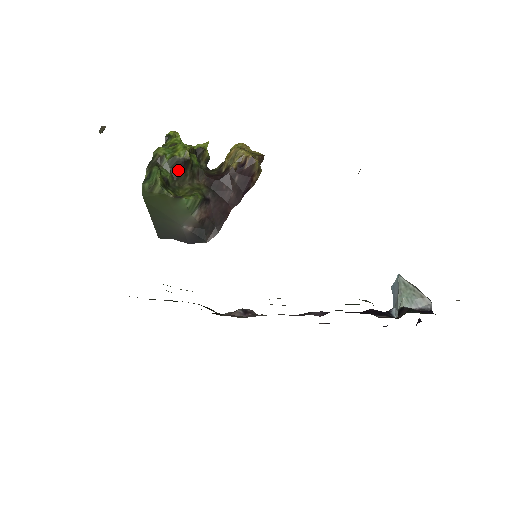
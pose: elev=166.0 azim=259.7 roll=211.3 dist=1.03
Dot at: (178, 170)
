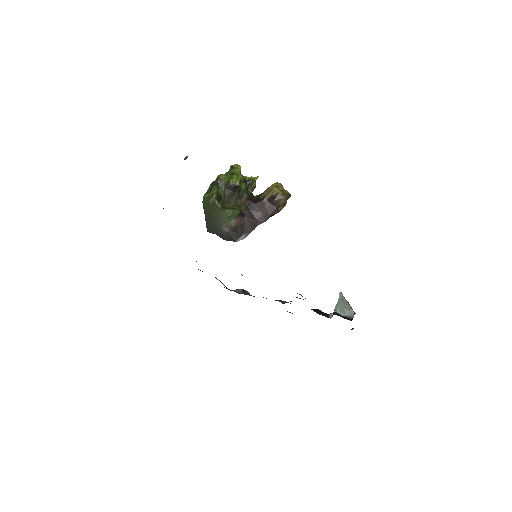
Dot at: (229, 191)
